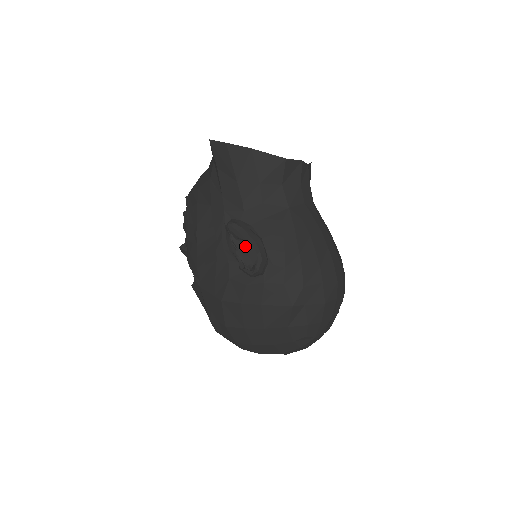
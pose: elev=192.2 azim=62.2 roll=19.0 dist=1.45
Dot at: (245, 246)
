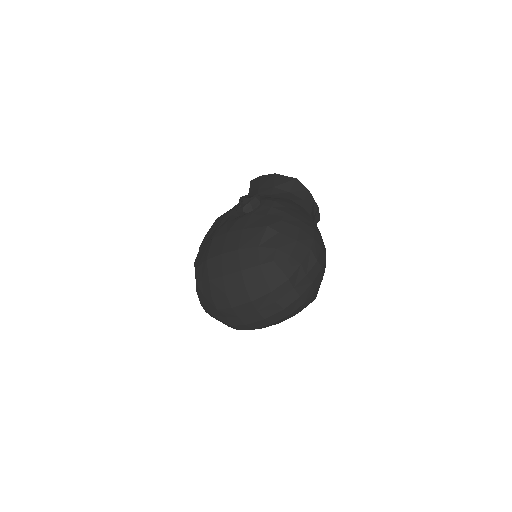
Dot at: occluded
